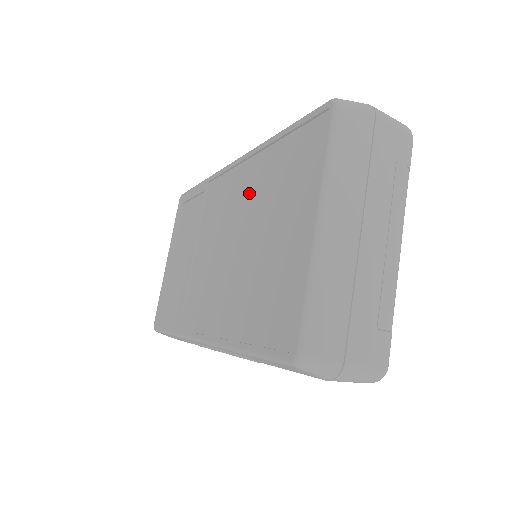
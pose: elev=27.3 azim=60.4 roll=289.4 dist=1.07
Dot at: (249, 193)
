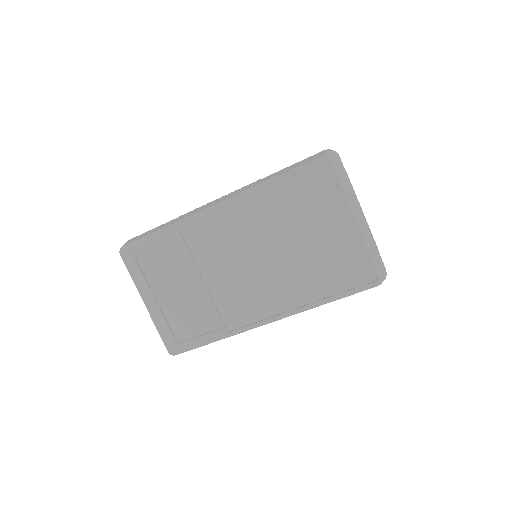
Dot at: (261, 221)
